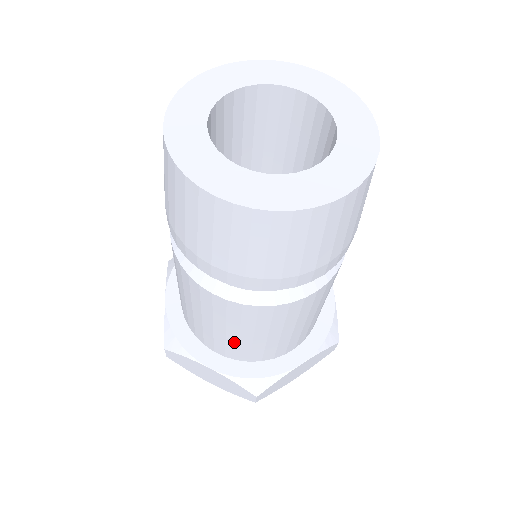
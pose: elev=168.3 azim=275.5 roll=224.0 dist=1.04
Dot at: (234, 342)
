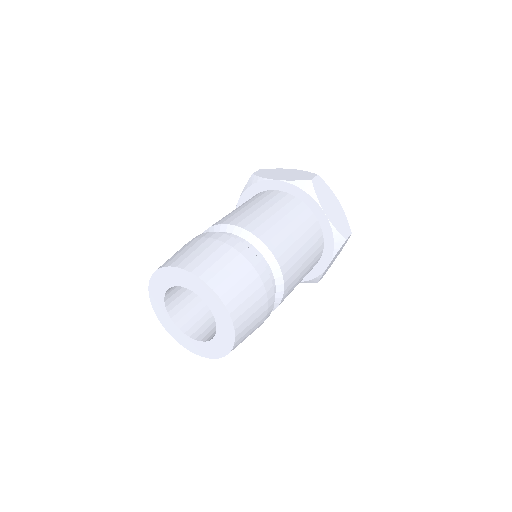
Dot at: occluded
